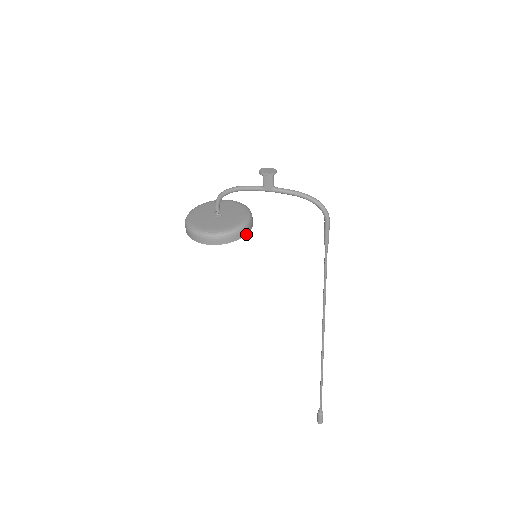
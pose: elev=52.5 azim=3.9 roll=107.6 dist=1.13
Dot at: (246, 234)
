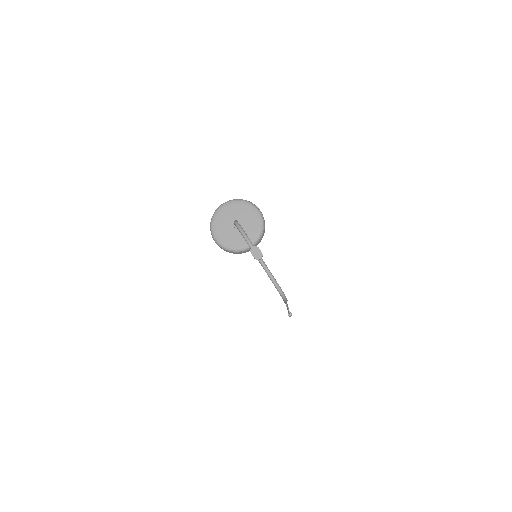
Dot at: (244, 252)
